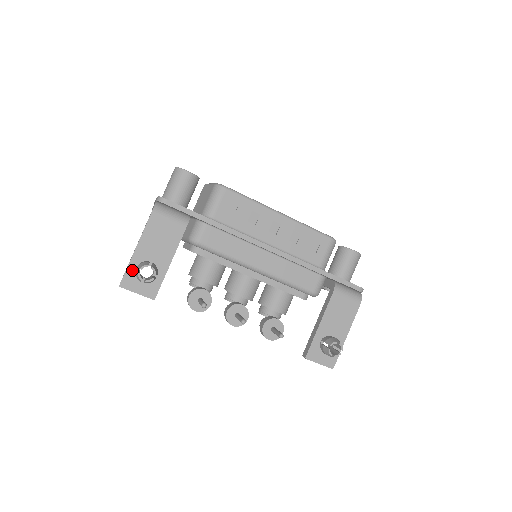
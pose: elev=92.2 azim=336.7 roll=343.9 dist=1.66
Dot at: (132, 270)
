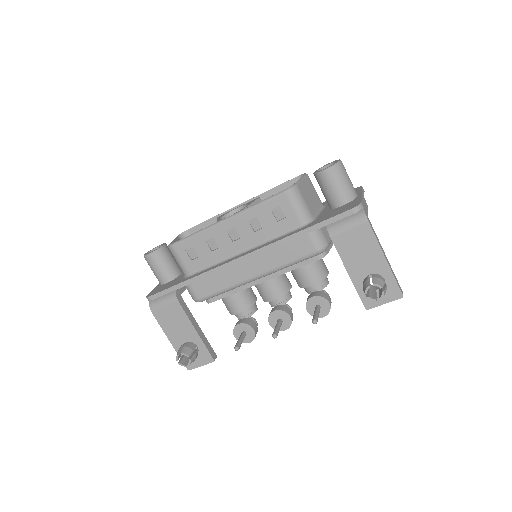
Dot at: occluded
